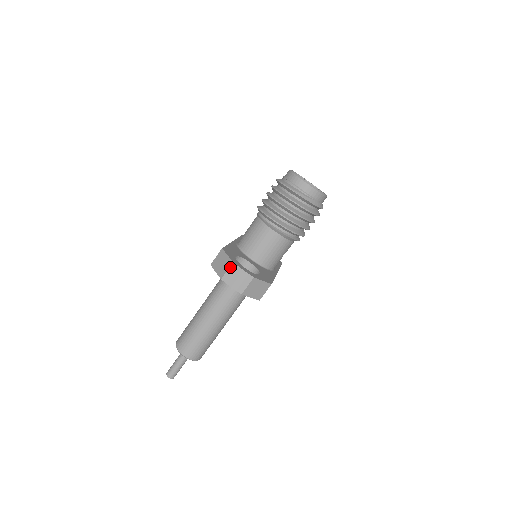
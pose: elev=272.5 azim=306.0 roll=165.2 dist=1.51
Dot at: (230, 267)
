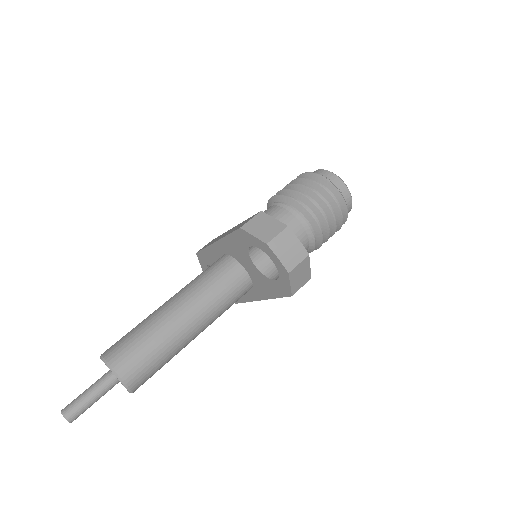
Dot at: (283, 231)
